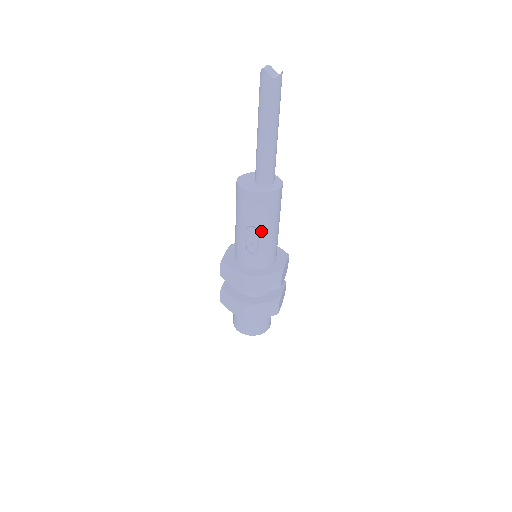
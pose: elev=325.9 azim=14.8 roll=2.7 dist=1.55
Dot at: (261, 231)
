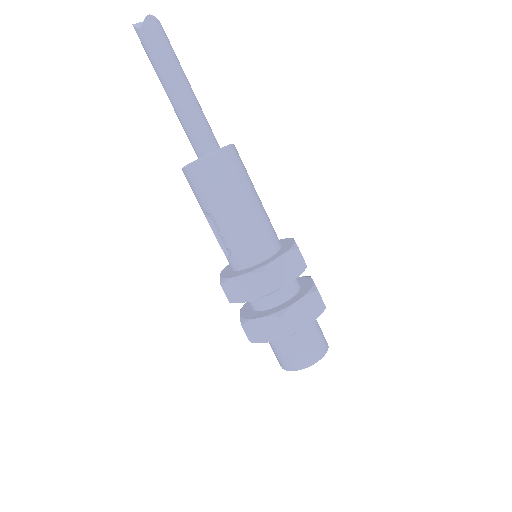
Dot at: (216, 217)
